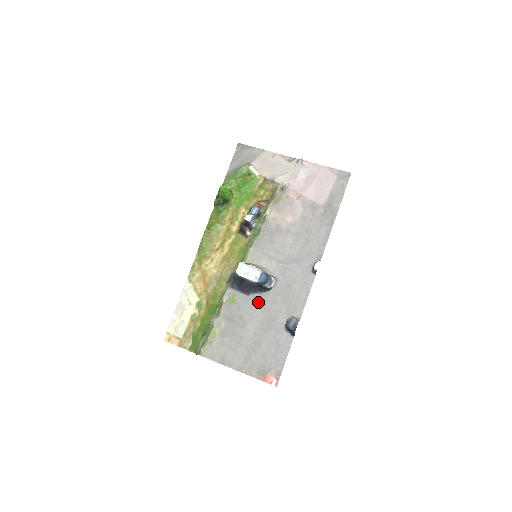
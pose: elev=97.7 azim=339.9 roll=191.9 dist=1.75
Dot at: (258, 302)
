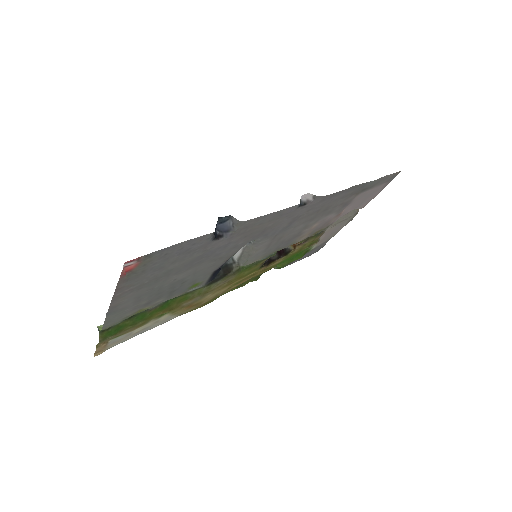
Dot at: (216, 264)
